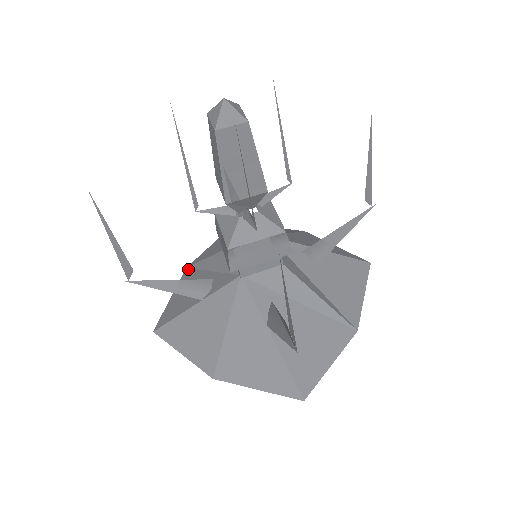
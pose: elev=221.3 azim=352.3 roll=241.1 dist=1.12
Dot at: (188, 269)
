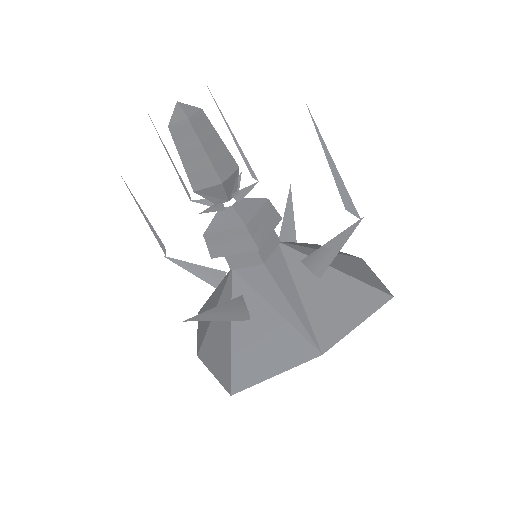
Dot at: occluded
